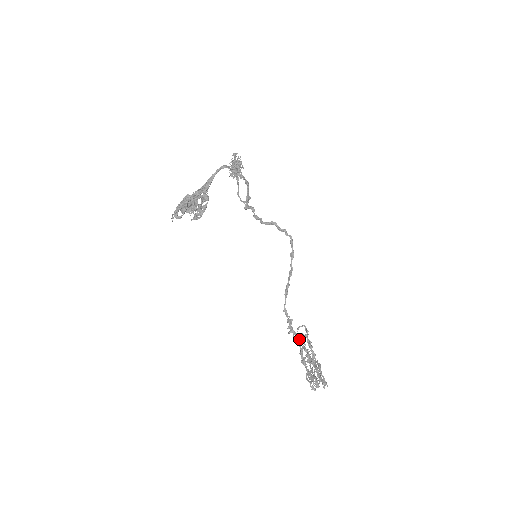
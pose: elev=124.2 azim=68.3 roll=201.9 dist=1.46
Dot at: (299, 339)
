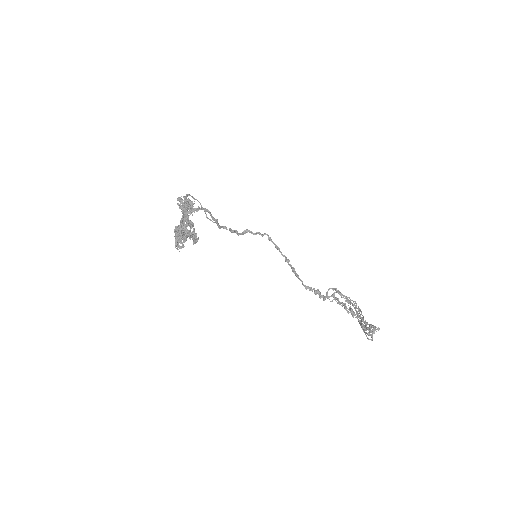
Dot at: (336, 298)
